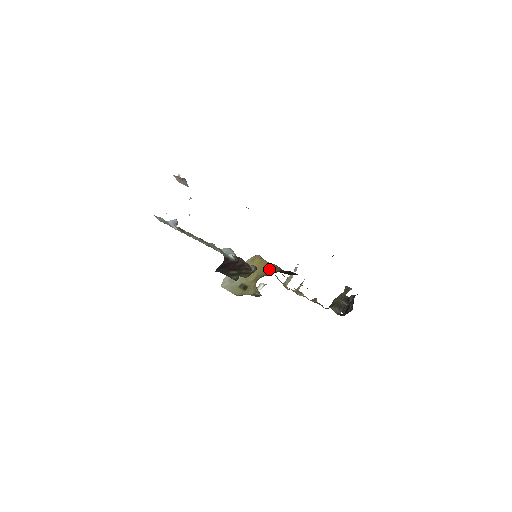
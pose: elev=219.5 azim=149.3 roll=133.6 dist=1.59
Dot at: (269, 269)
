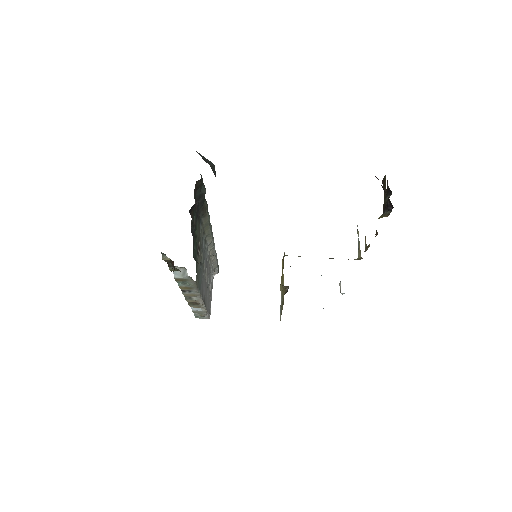
Dot at: occluded
